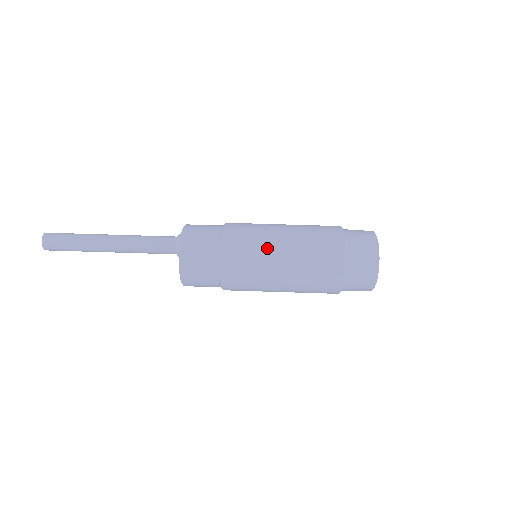
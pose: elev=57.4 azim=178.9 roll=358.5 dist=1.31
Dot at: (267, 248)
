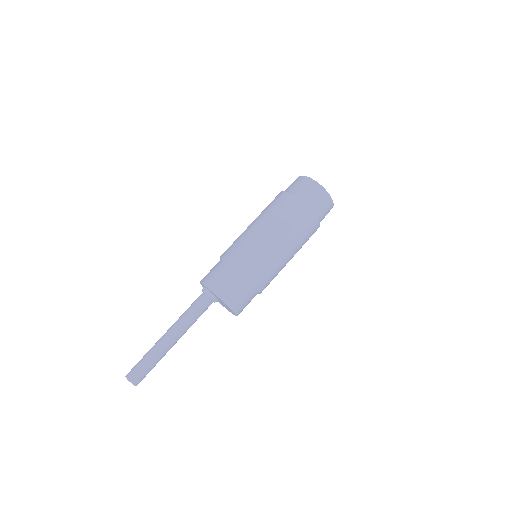
Dot at: (247, 233)
